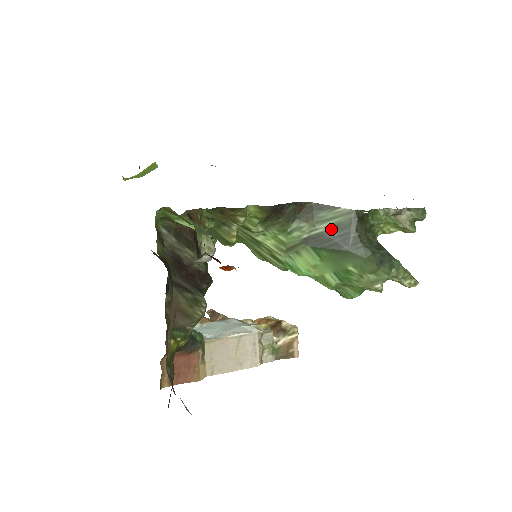
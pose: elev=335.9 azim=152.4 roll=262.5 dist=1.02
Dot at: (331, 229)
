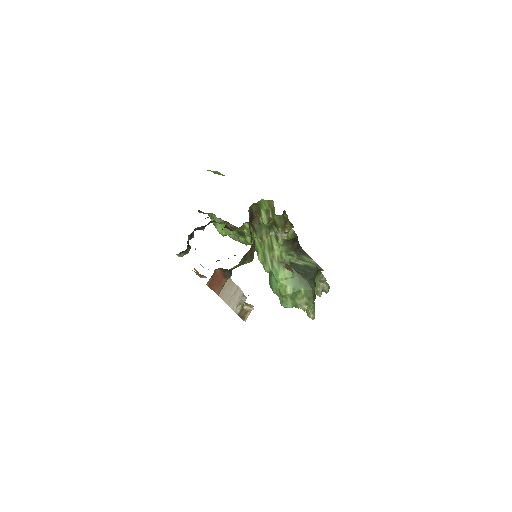
Dot at: (305, 266)
